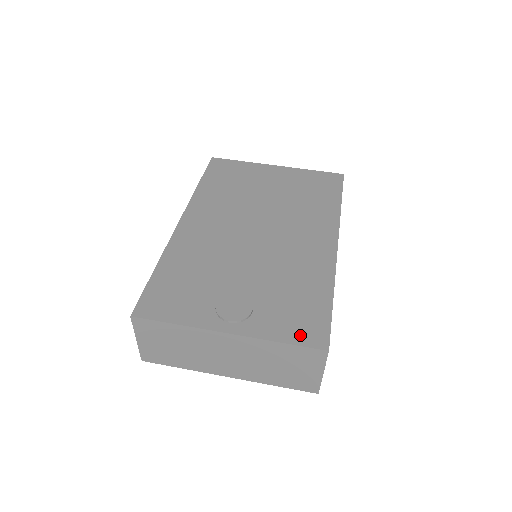
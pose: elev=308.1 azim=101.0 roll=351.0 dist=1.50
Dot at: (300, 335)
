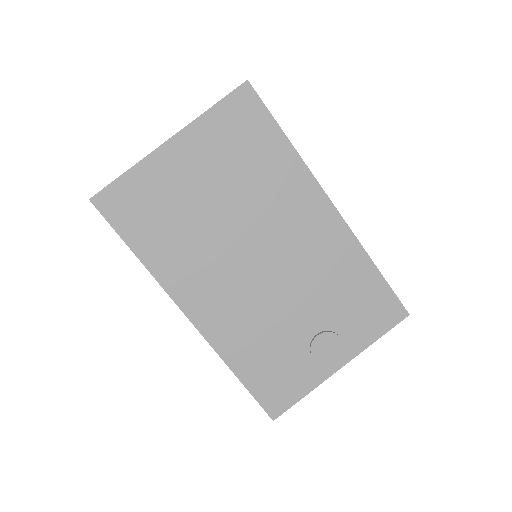
Dot at: (384, 322)
